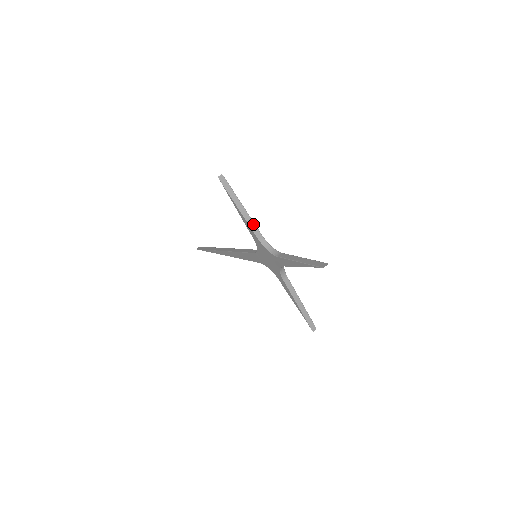
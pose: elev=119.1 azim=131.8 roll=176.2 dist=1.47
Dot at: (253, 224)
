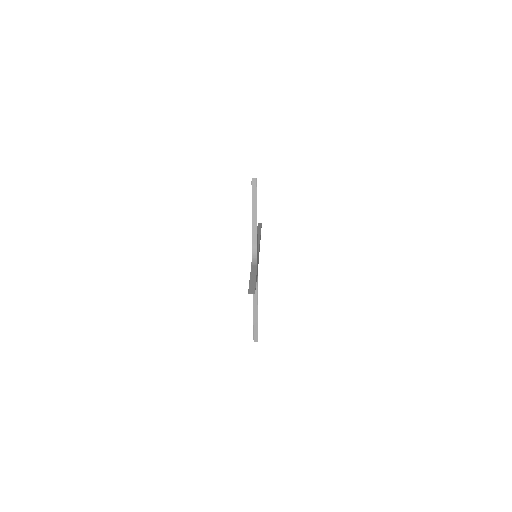
Dot at: (256, 230)
